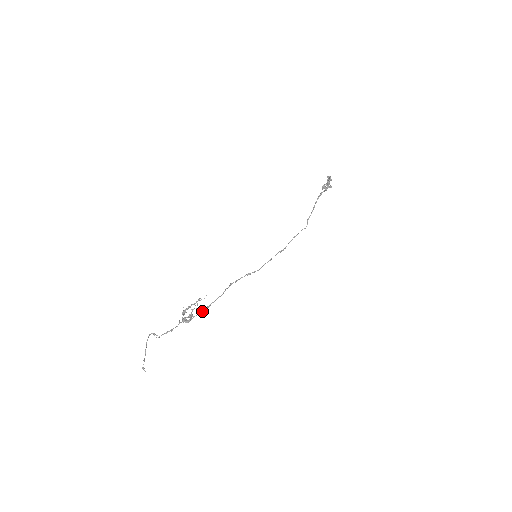
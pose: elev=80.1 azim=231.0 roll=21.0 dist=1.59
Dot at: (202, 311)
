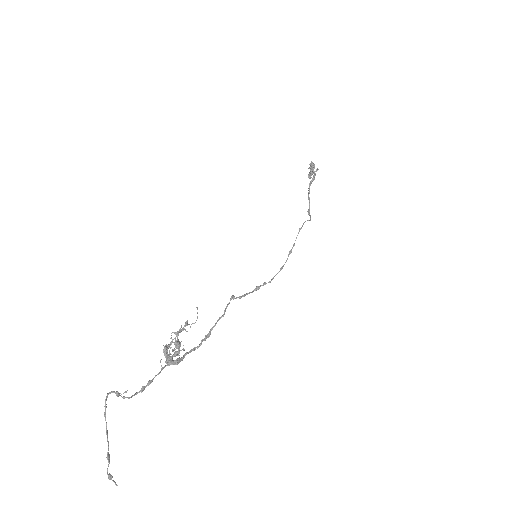
Dot at: occluded
